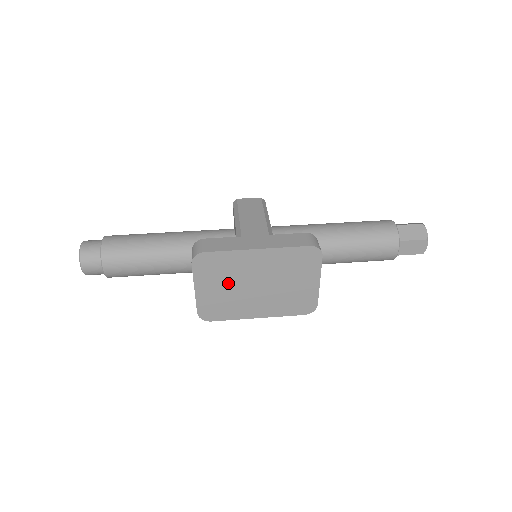
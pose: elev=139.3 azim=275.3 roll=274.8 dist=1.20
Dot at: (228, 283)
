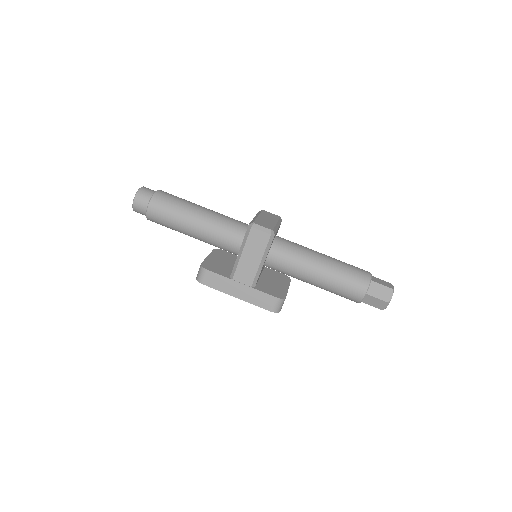
Dot at: occluded
